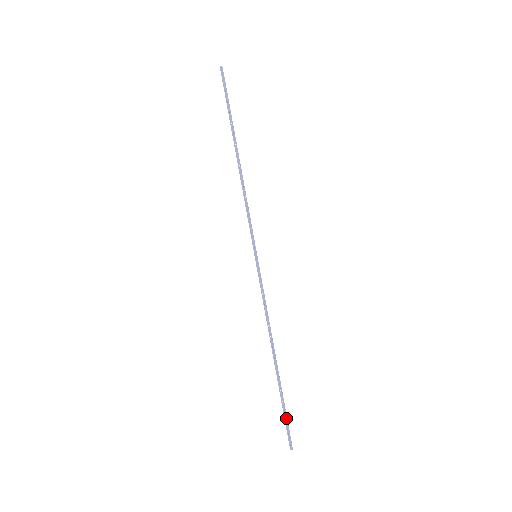
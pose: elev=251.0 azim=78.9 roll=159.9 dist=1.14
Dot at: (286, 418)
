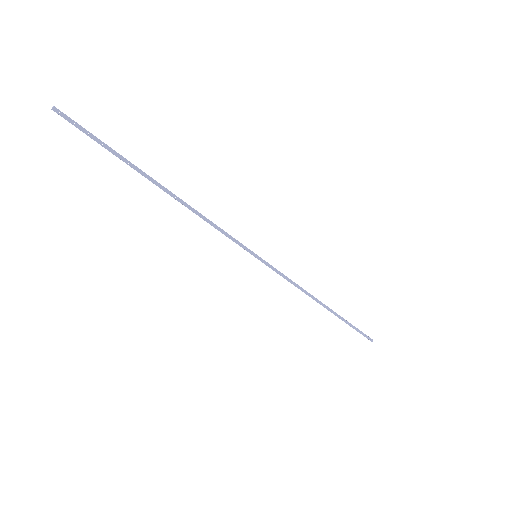
Dot at: (358, 330)
